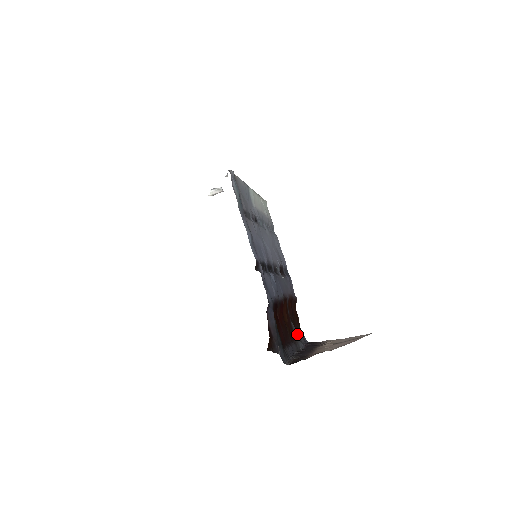
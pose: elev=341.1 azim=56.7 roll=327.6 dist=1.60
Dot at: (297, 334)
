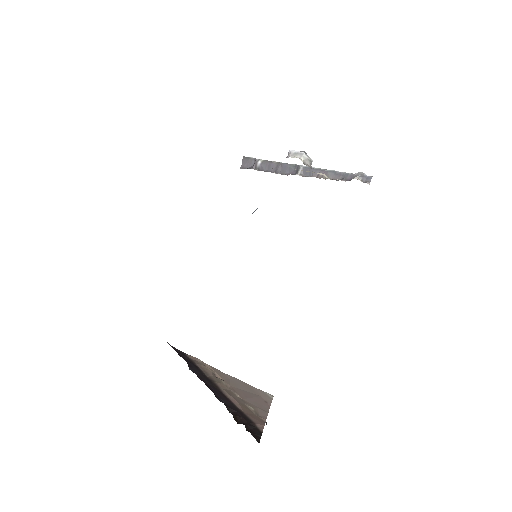
Dot at: occluded
